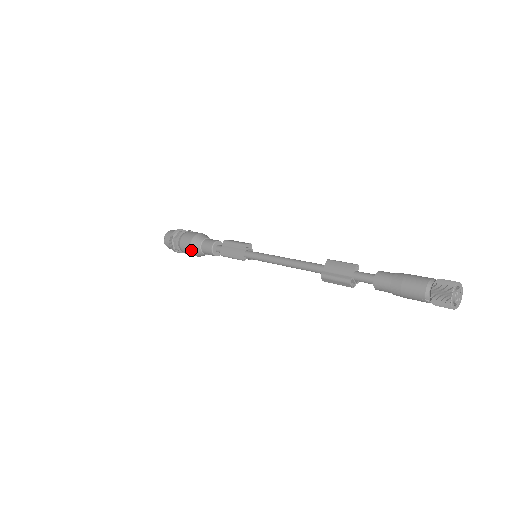
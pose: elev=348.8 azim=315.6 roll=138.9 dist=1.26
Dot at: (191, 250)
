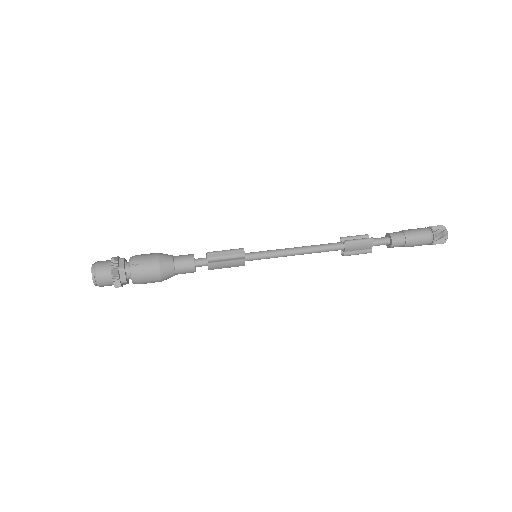
Dot at: occluded
